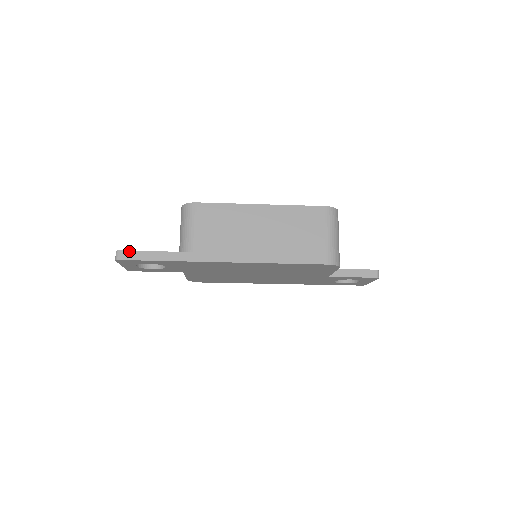
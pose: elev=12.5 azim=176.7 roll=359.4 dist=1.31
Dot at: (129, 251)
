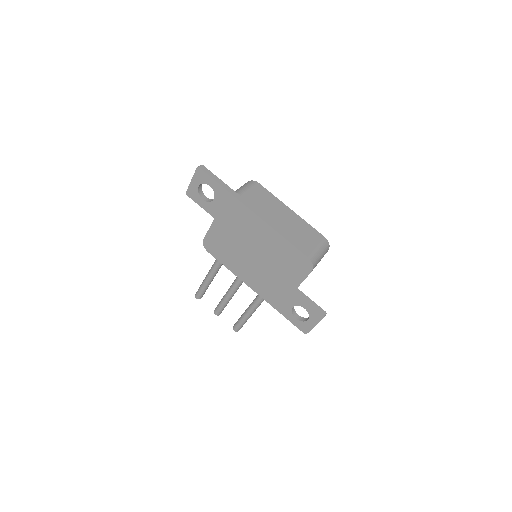
Dot at: occluded
